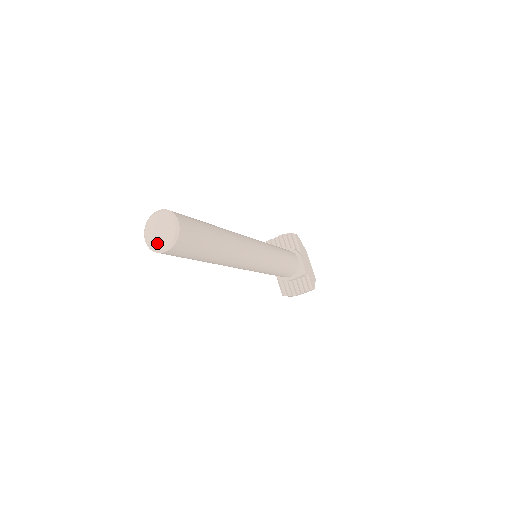
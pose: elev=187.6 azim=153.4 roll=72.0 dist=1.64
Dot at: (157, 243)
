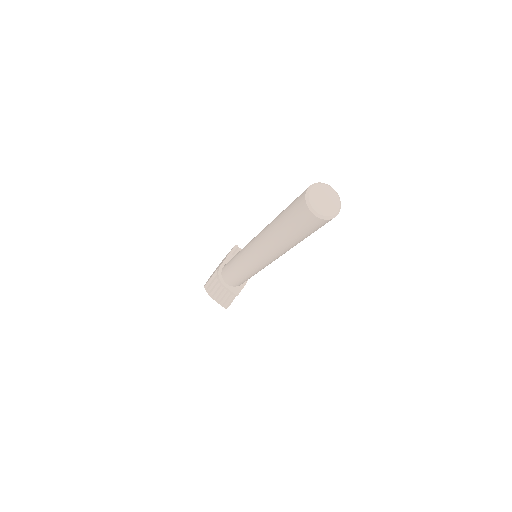
Dot at: (316, 203)
